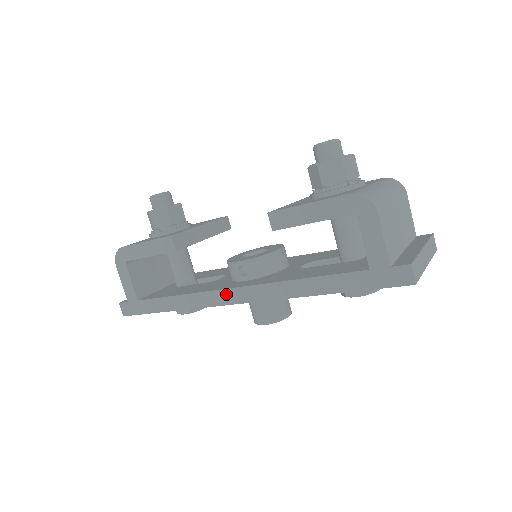
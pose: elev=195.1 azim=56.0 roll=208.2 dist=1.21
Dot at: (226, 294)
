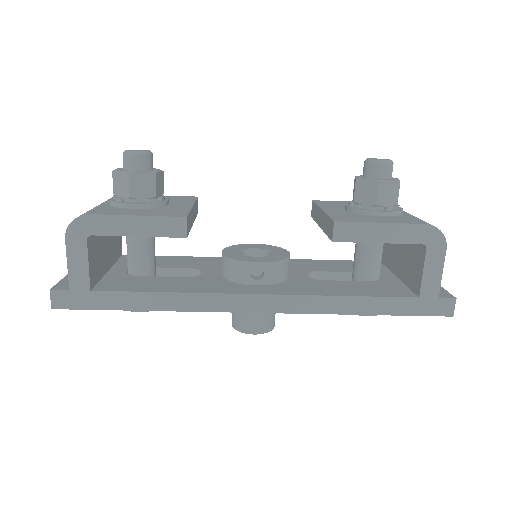
Dot at: (244, 300)
